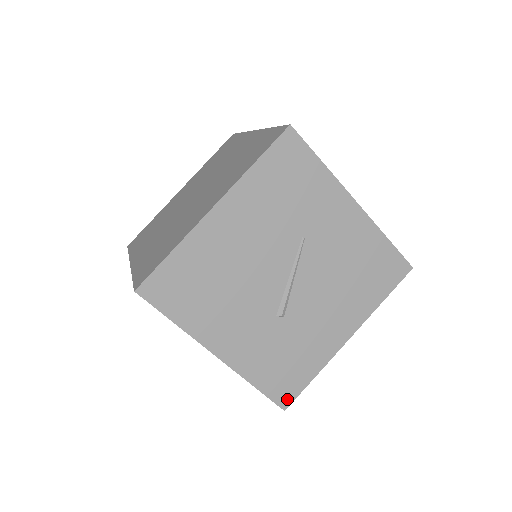
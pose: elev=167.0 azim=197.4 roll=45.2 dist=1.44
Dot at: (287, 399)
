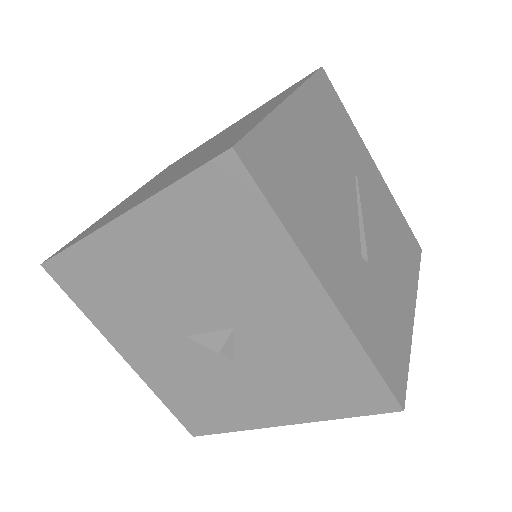
Dot at: (400, 390)
